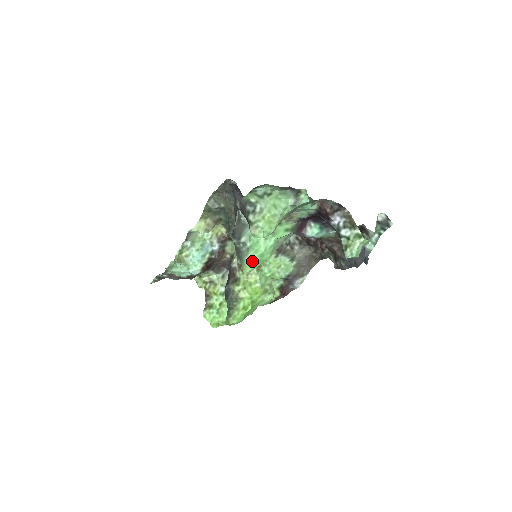
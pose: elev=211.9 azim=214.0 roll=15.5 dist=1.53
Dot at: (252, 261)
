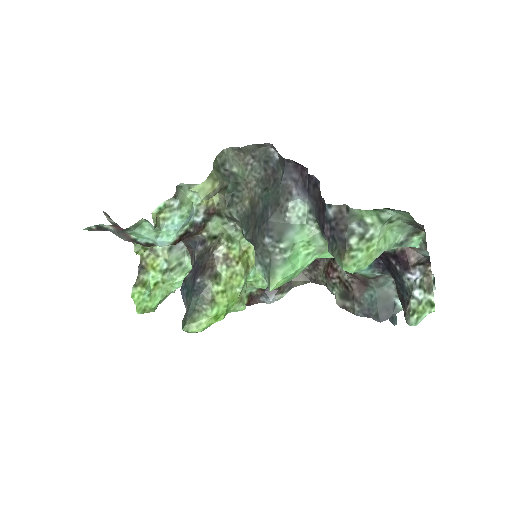
Dot at: (285, 278)
